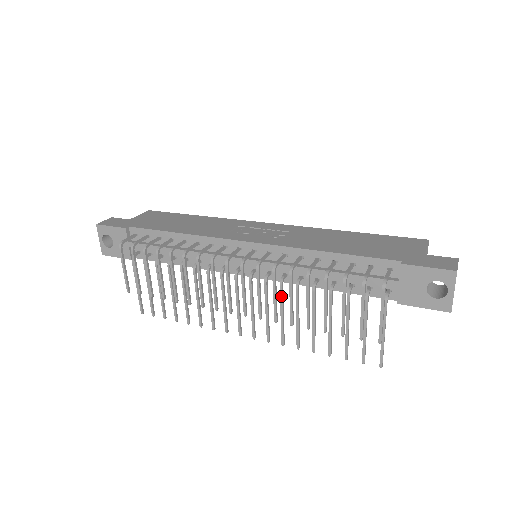
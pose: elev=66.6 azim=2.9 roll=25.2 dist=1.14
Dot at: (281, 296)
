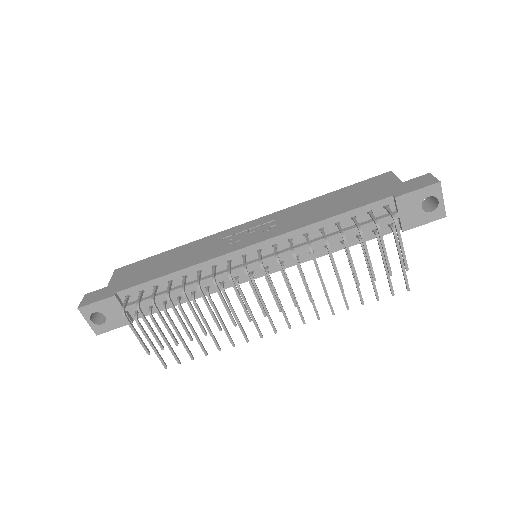
Dot at: occluded
